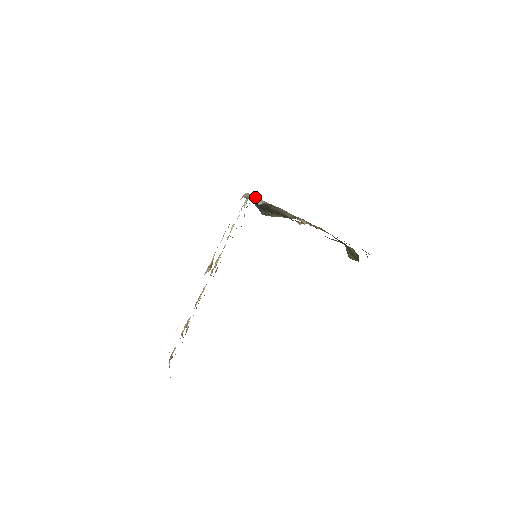
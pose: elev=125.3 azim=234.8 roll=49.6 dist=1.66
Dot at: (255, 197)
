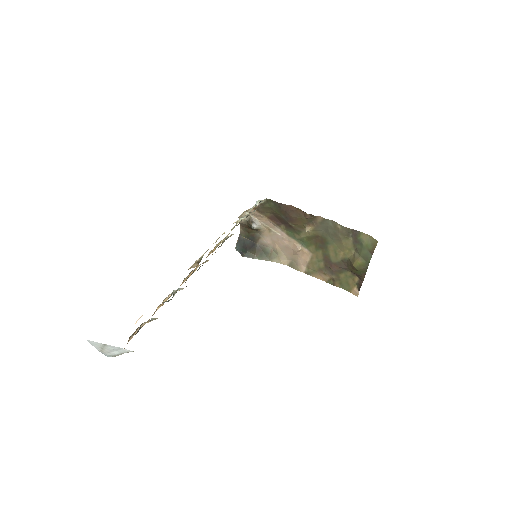
Dot at: (254, 218)
